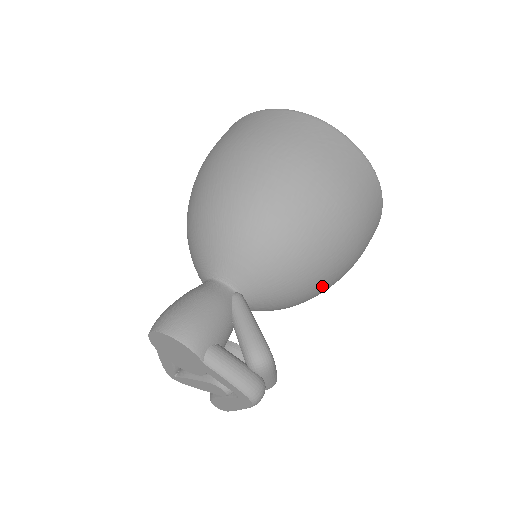
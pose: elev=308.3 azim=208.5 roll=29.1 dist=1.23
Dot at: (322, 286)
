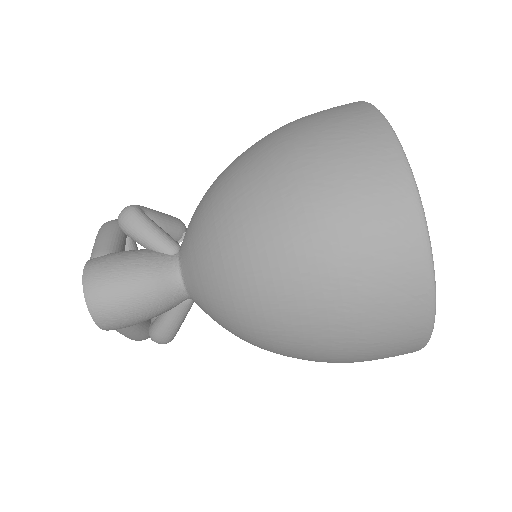
Dot at: occluded
